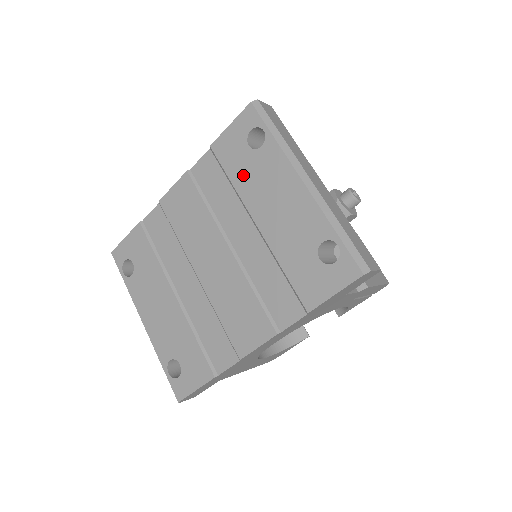
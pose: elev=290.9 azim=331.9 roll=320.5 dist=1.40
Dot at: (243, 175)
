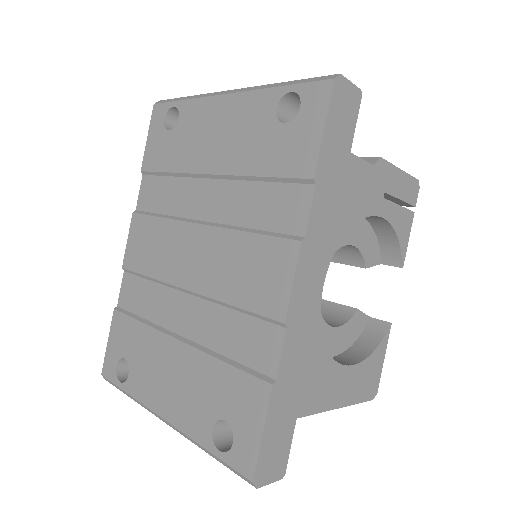
Dot at: (177, 154)
